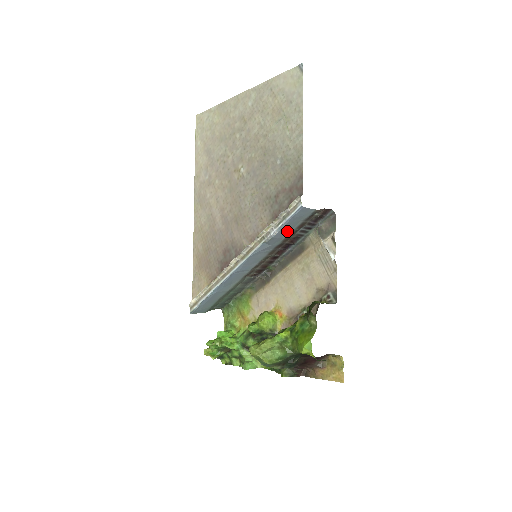
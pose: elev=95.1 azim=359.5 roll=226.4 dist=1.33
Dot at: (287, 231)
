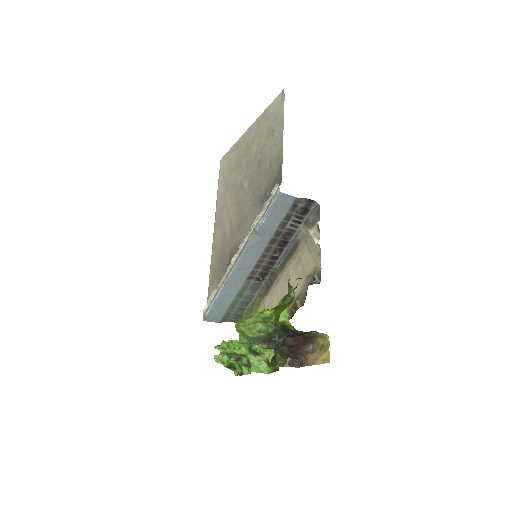
Dot at: (275, 222)
